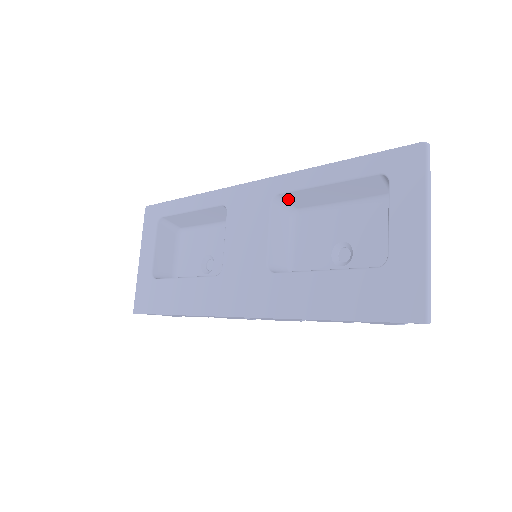
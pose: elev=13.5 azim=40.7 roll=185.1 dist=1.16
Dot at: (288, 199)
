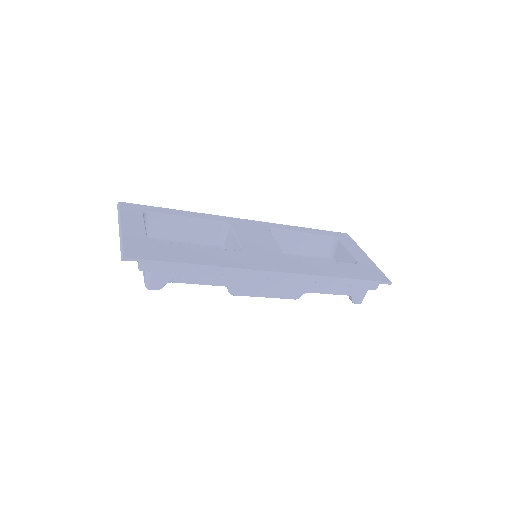
Dot at: (274, 236)
